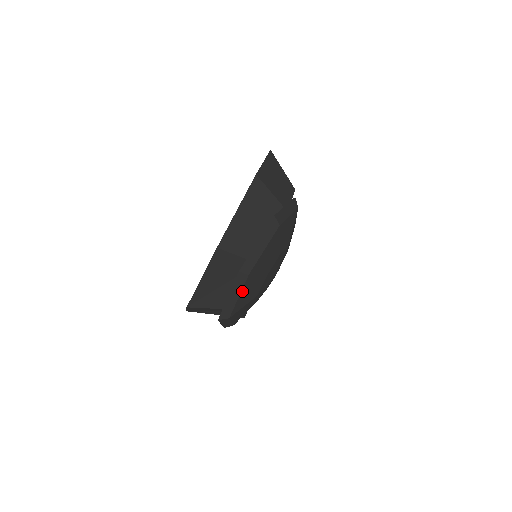
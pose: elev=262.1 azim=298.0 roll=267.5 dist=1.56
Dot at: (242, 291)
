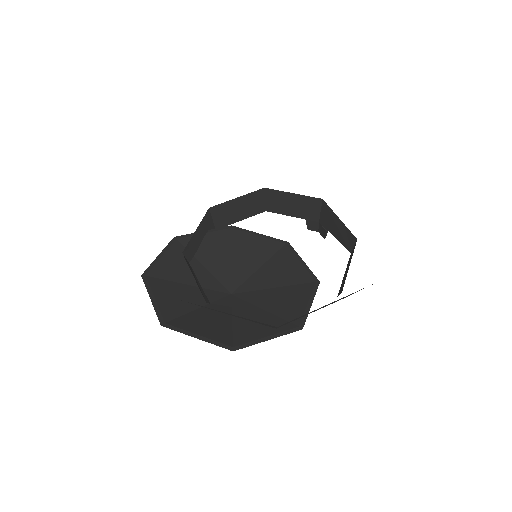
Dot at: occluded
